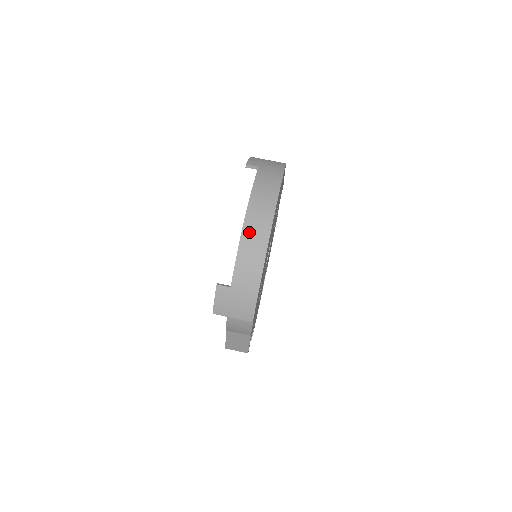
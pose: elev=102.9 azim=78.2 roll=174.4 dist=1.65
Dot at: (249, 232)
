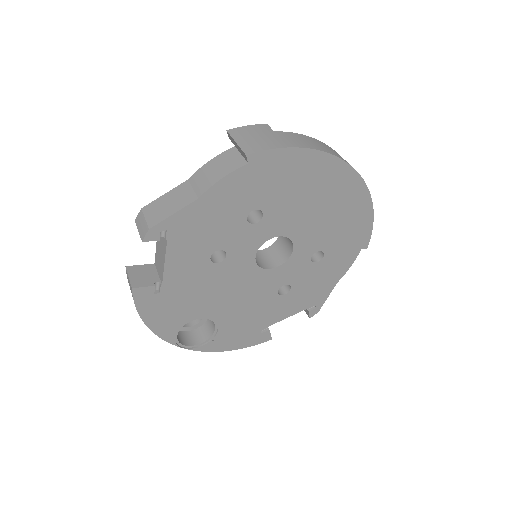
Dot at: (332, 149)
